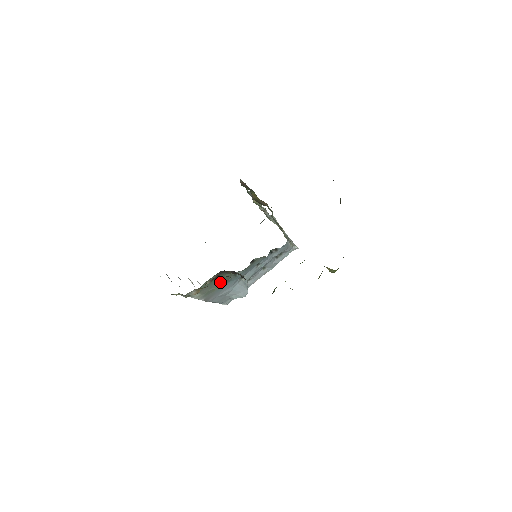
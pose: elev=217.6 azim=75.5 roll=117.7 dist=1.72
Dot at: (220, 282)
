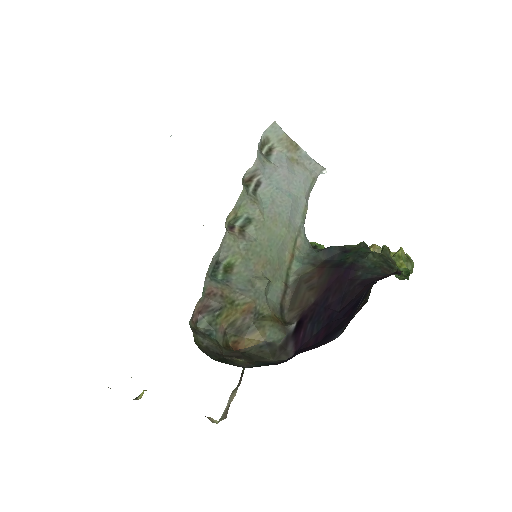
Dot at: occluded
